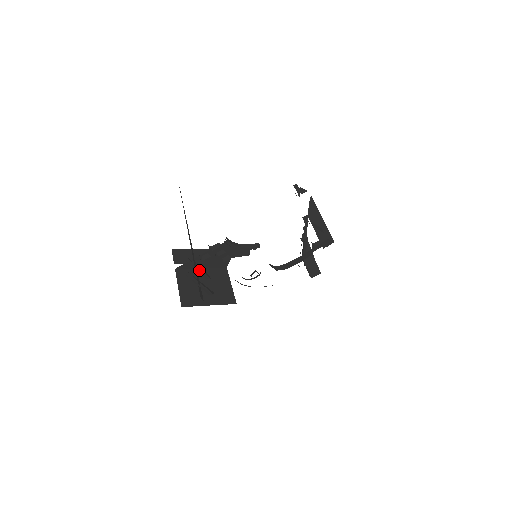
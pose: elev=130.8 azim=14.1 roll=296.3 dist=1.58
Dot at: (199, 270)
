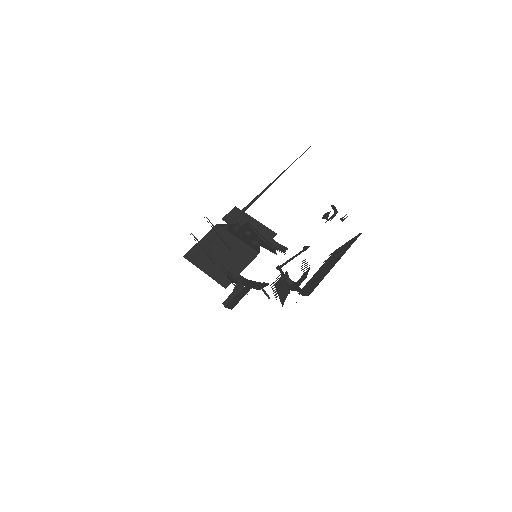
Dot at: (234, 238)
